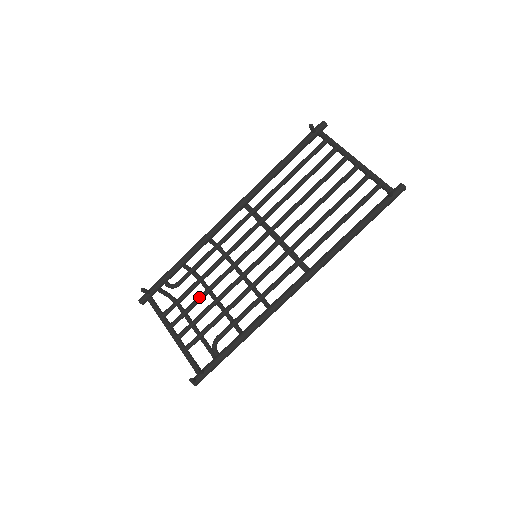
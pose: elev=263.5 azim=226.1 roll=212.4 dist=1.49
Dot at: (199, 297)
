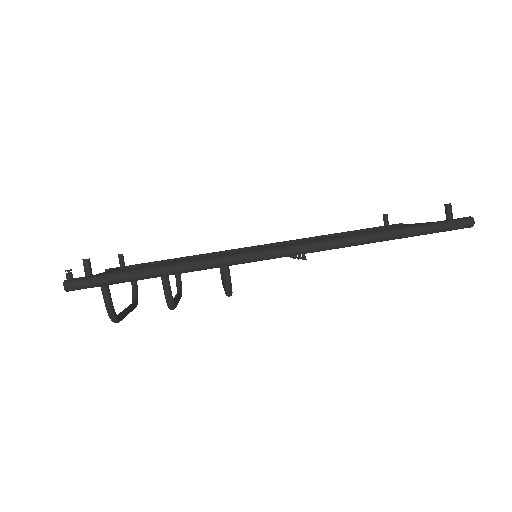
Dot at: (164, 263)
